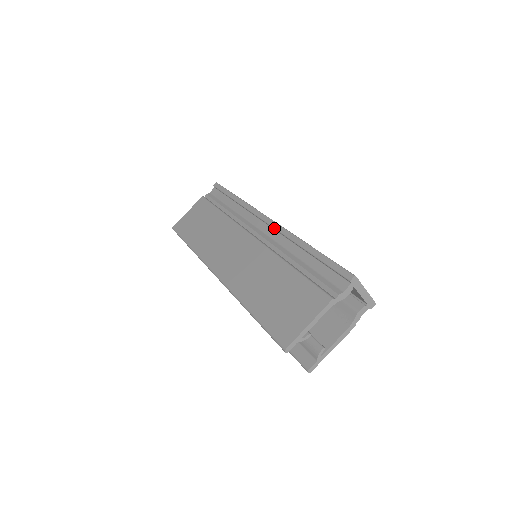
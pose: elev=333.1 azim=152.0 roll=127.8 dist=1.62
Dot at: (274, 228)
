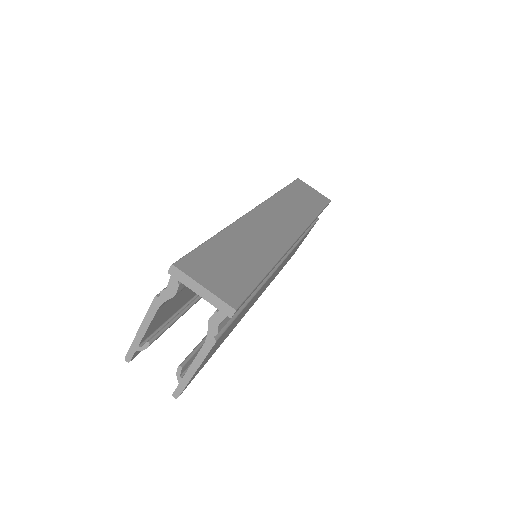
Dot at: occluded
